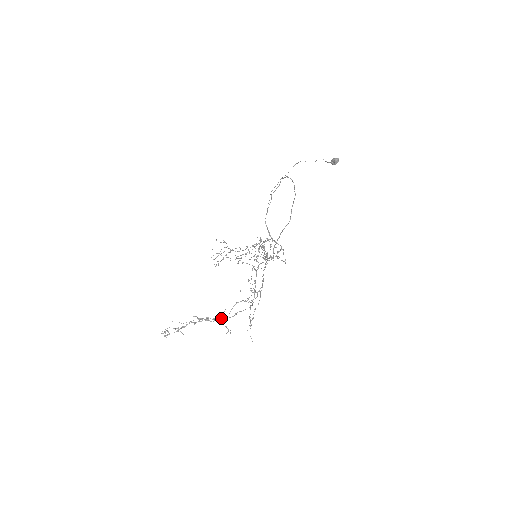
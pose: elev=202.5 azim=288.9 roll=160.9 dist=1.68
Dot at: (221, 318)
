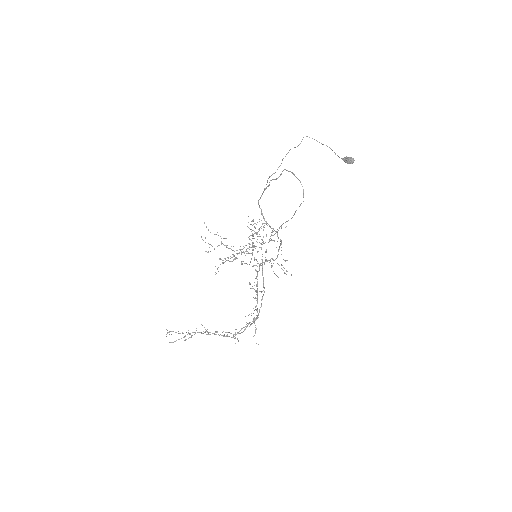
Dot at: (231, 333)
